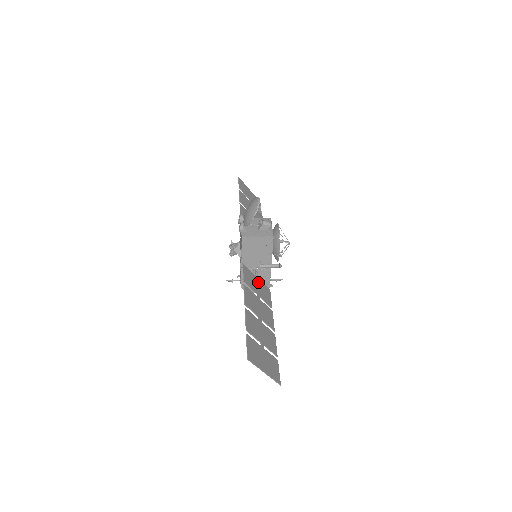
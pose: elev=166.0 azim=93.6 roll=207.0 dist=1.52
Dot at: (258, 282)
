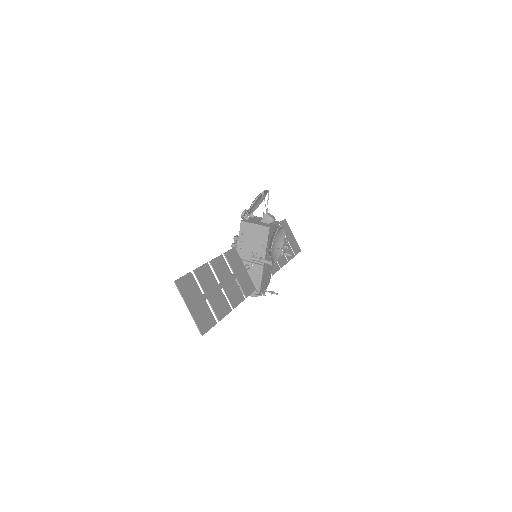
Dot at: (244, 271)
